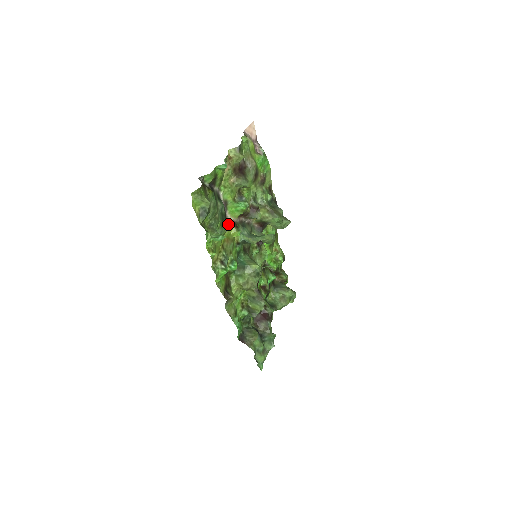
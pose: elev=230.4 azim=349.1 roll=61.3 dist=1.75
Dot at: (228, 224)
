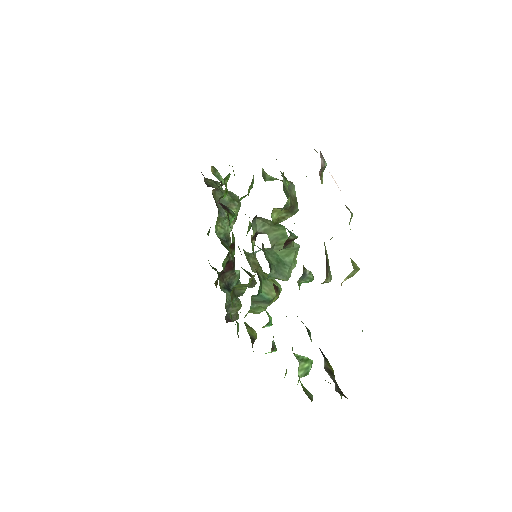
Dot at: occluded
